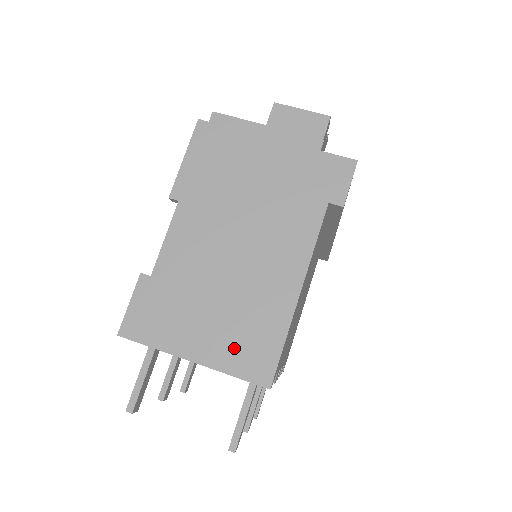
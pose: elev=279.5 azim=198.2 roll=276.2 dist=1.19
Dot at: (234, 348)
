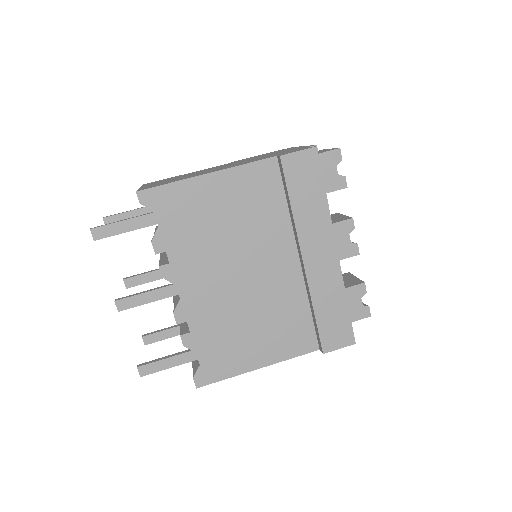
Dot at: occluded
